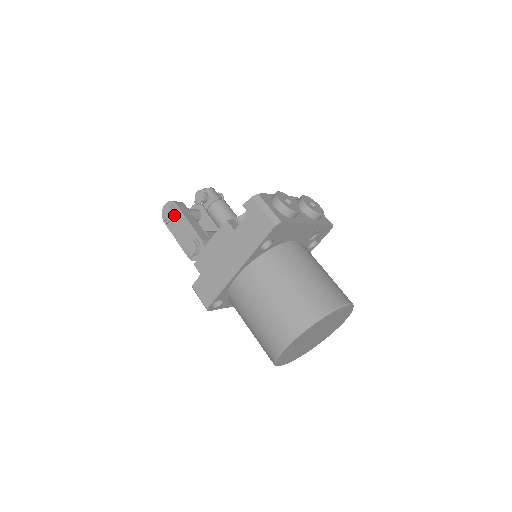
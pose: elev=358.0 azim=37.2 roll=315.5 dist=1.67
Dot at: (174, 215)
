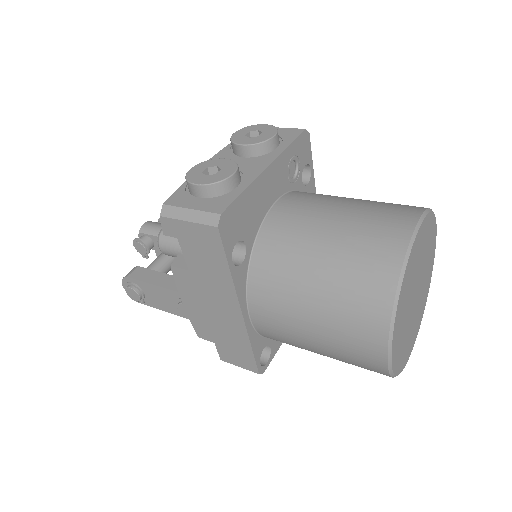
Dot at: (139, 290)
